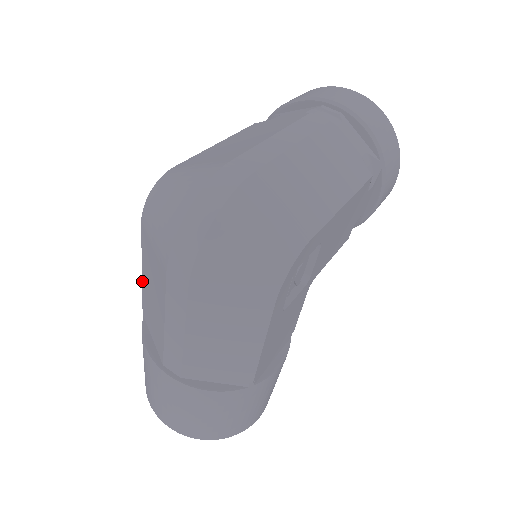
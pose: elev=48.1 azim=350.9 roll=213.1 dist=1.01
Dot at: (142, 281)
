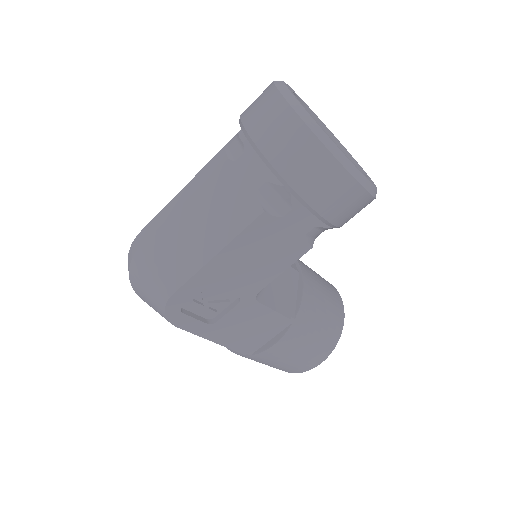
Dot at: occluded
